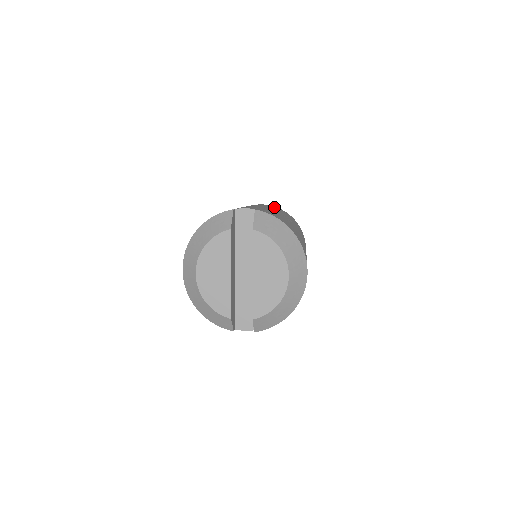
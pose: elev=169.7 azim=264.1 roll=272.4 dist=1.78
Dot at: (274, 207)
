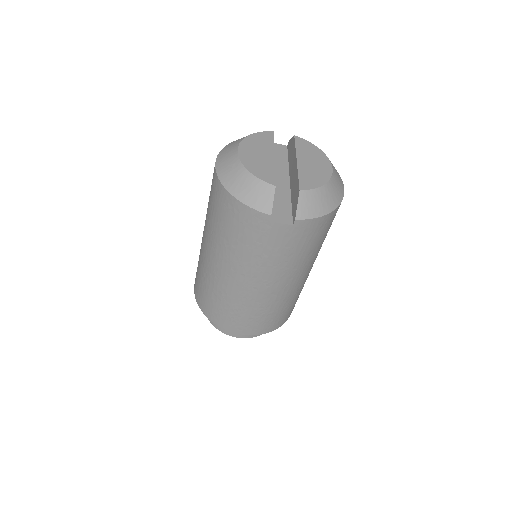
Dot at: occluded
